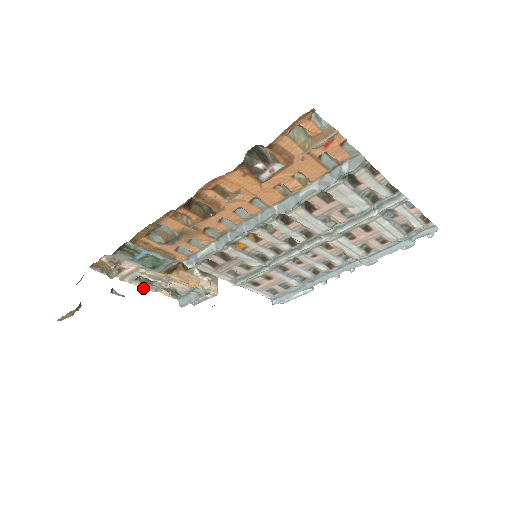
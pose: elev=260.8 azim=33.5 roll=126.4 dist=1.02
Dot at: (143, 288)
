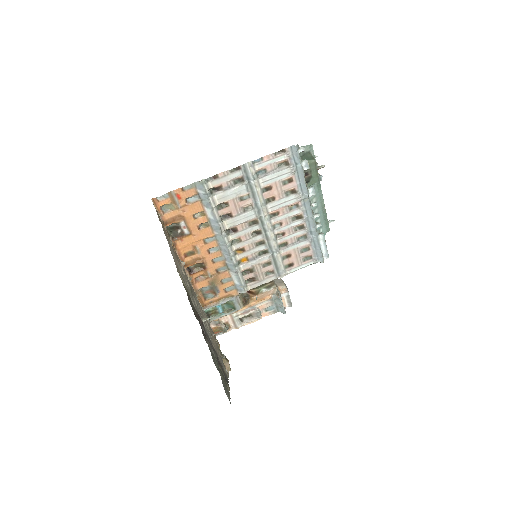
Dot at: (252, 322)
